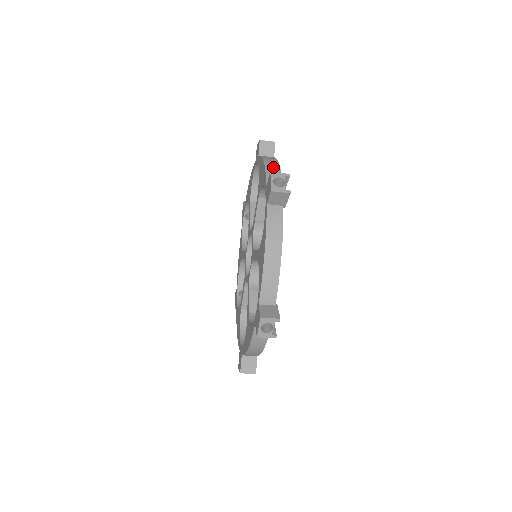
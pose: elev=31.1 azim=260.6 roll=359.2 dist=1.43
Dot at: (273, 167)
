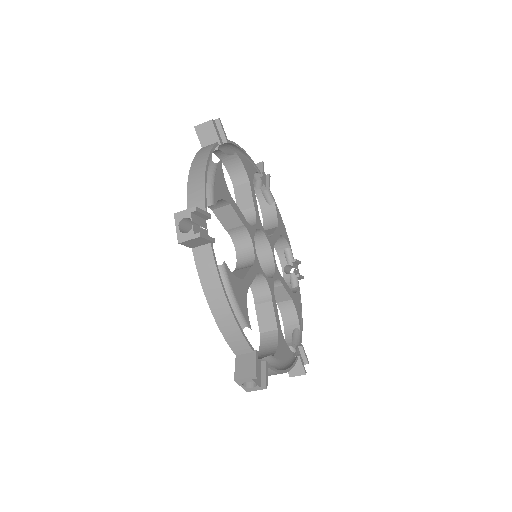
Dot at: occluded
